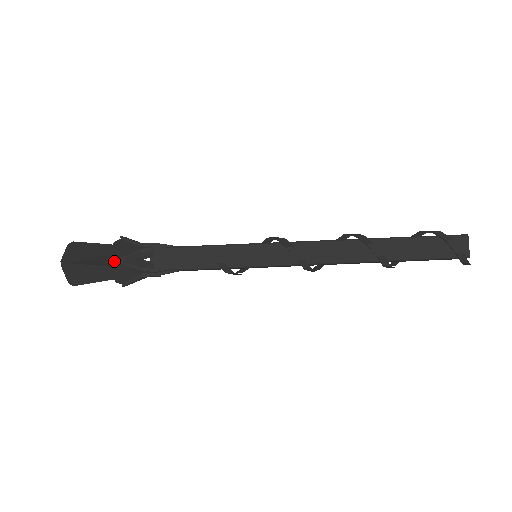
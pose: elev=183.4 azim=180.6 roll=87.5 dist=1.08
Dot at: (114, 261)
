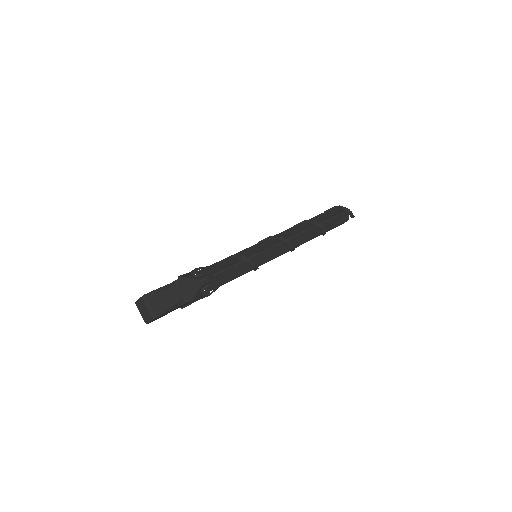
Dot at: (178, 279)
